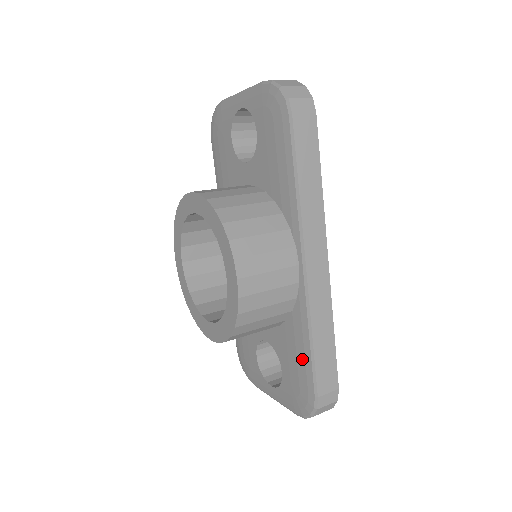
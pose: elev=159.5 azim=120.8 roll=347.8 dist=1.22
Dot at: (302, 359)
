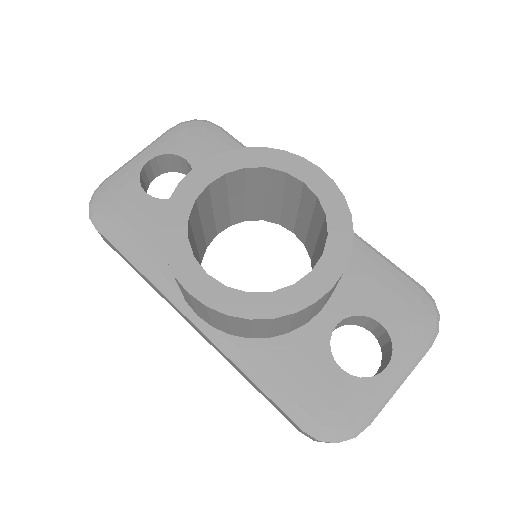
Dot at: (383, 273)
